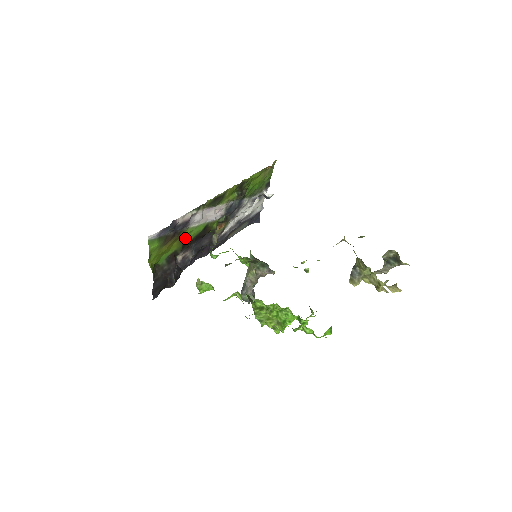
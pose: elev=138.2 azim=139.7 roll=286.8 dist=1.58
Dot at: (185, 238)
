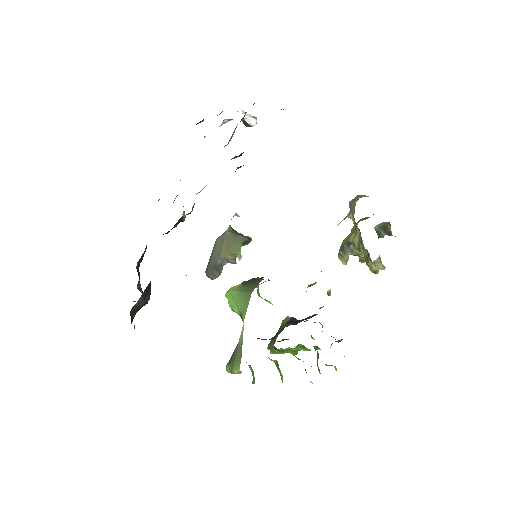
Dot at: occluded
